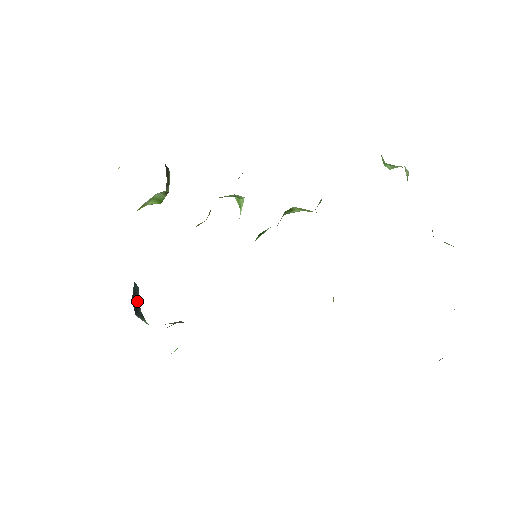
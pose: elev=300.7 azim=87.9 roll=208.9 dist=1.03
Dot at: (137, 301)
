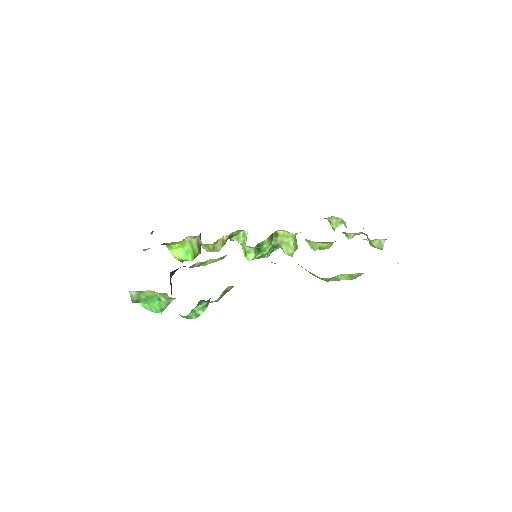
Dot at: (171, 288)
